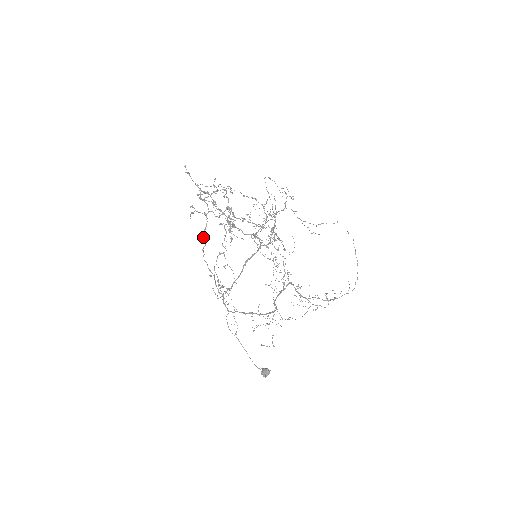
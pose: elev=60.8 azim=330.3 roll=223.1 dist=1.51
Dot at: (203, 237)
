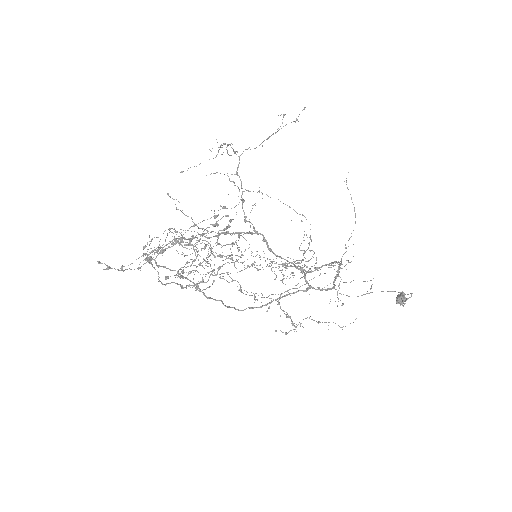
Dot at: (209, 298)
